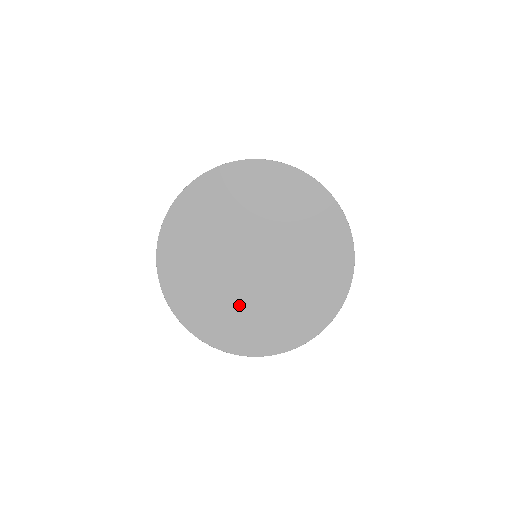
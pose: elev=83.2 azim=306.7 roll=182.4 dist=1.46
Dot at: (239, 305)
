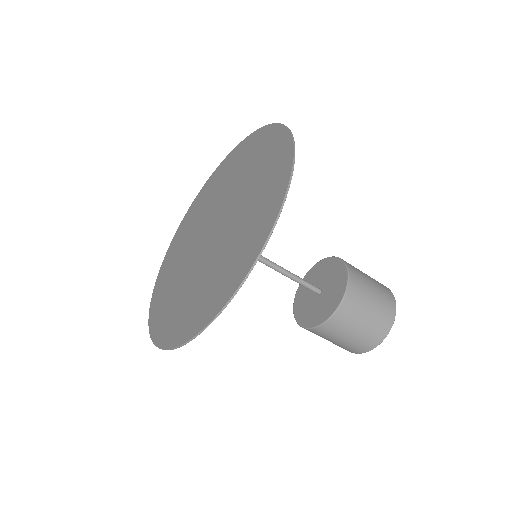
Dot at: (222, 257)
